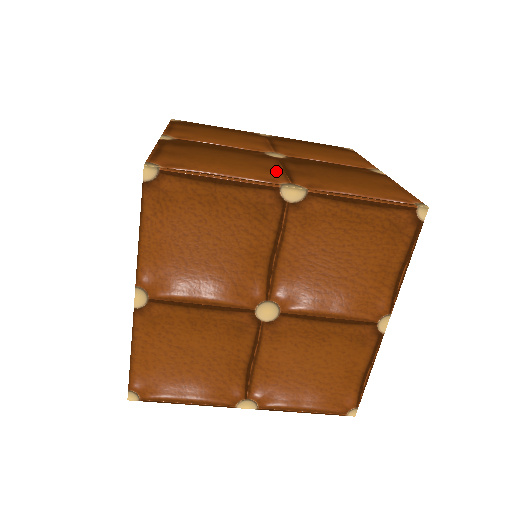
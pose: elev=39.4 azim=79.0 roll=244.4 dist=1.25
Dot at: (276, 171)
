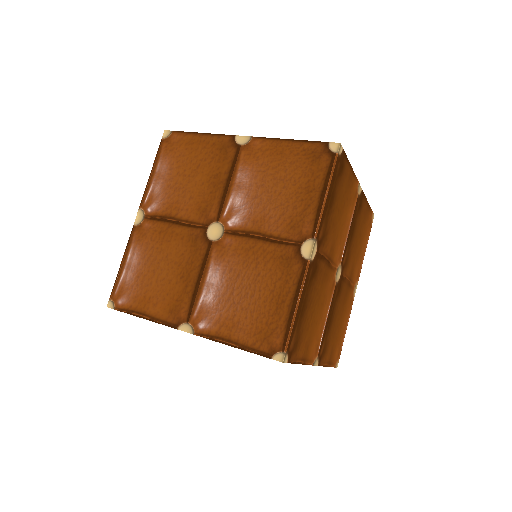
Dot at: (323, 329)
